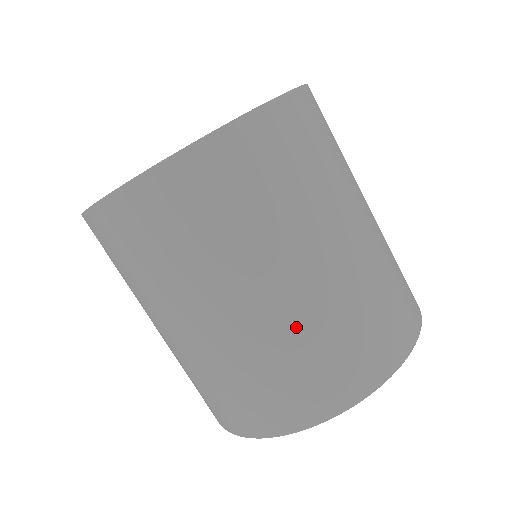
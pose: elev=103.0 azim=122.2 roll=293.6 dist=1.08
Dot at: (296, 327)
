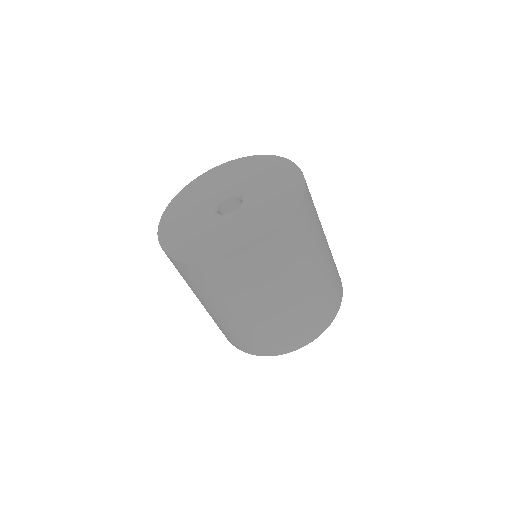
Dot at: (329, 273)
